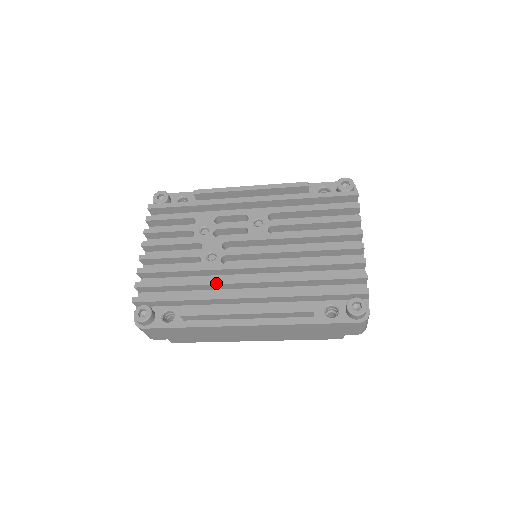
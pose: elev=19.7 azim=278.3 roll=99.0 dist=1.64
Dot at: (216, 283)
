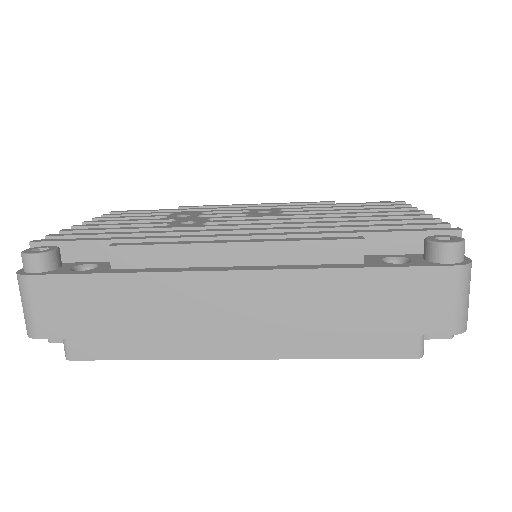
Dot at: (188, 231)
